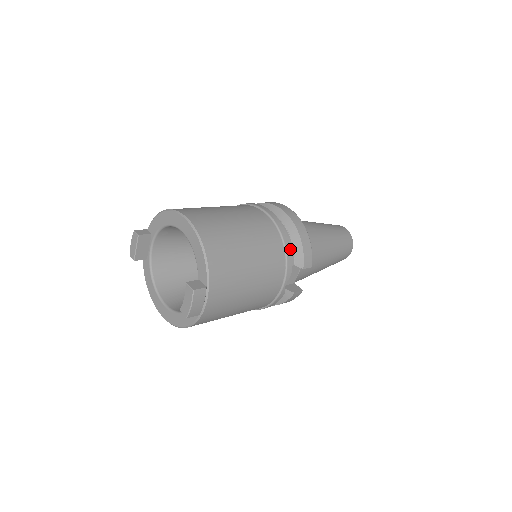
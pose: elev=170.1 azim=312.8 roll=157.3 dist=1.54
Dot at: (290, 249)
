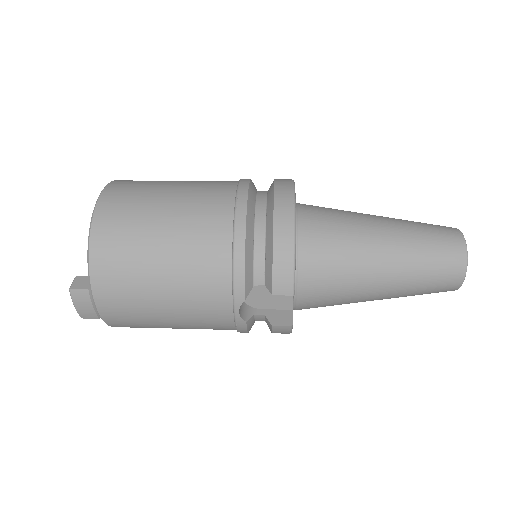
Dot at: (243, 261)
